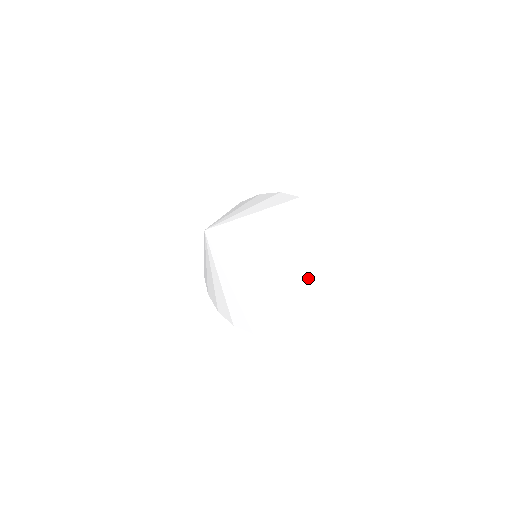
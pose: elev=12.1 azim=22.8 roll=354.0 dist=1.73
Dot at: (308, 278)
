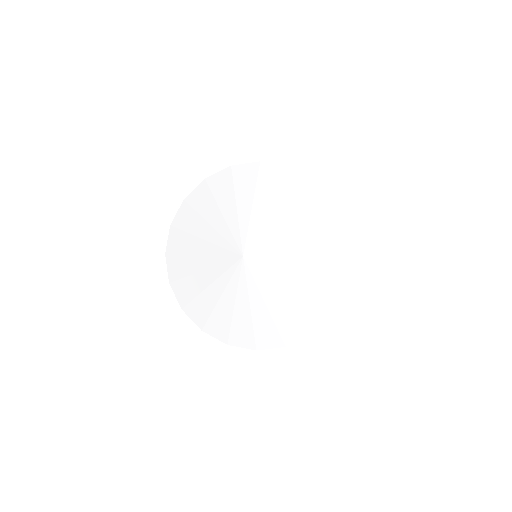
Dot at: (306, 318)
